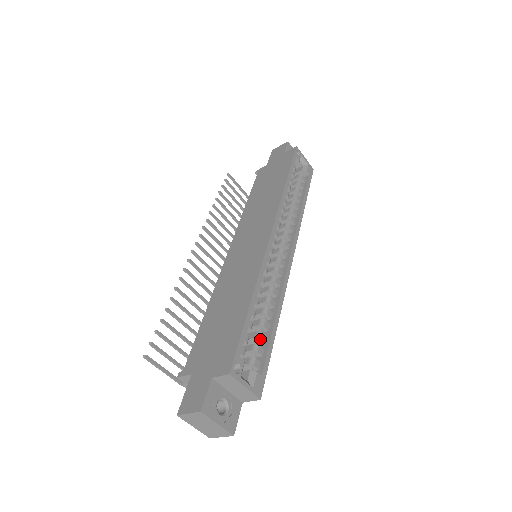
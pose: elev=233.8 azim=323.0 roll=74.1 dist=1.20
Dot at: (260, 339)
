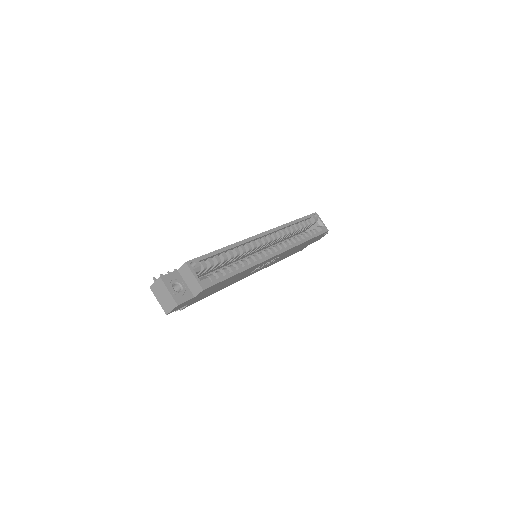
Dot at: (223, 271)
